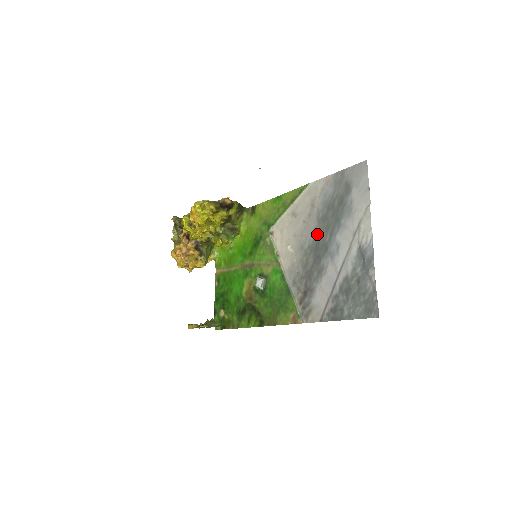
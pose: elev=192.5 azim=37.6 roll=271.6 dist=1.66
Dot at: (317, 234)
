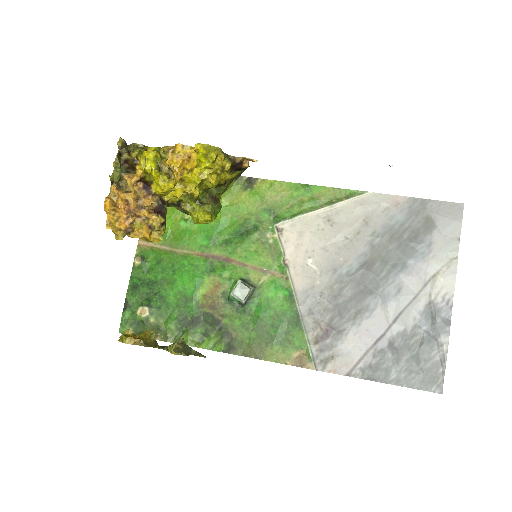
Dot at: (367, 263)
